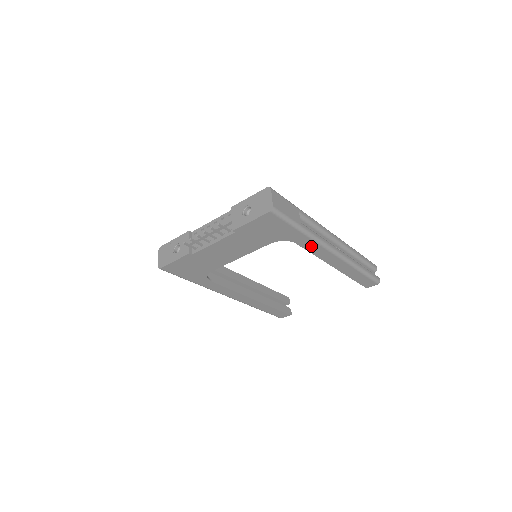
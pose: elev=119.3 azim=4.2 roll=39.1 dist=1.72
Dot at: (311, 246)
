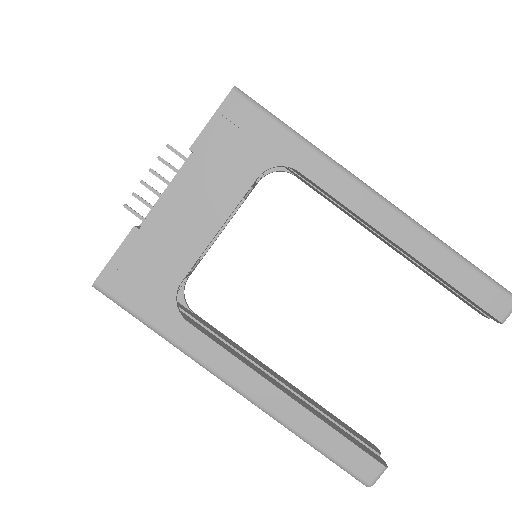
Dot at: (328, 178)
